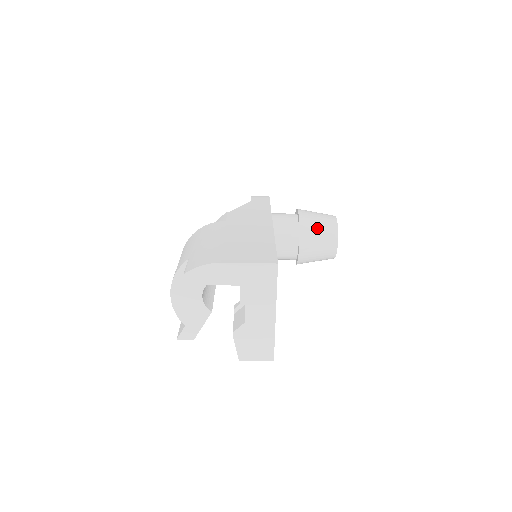
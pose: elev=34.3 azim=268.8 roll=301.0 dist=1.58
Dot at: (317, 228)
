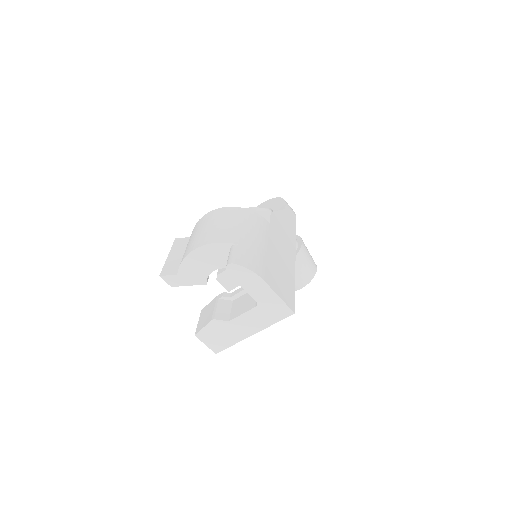
Dot at: (303, 267)
